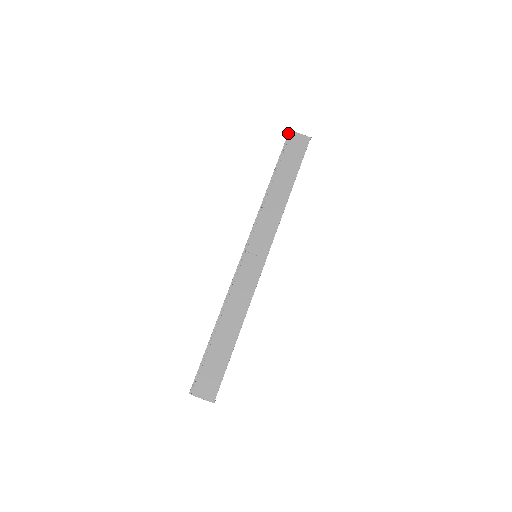
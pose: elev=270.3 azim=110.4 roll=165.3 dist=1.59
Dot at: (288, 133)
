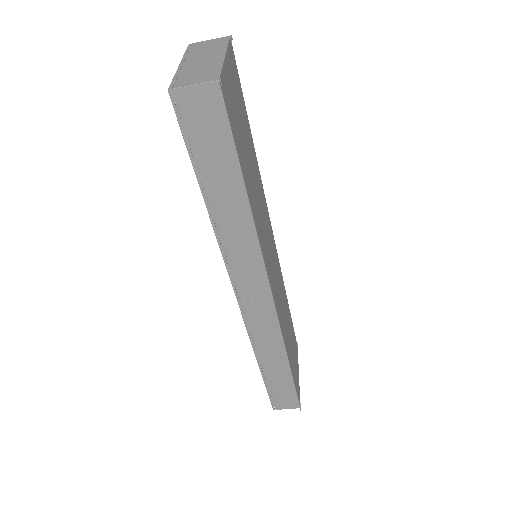
Dot at: occluded
